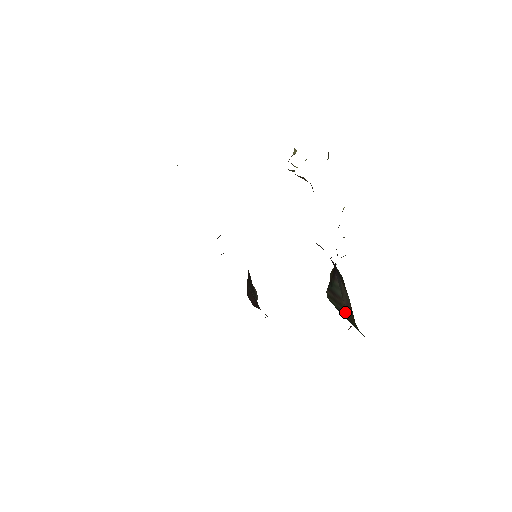
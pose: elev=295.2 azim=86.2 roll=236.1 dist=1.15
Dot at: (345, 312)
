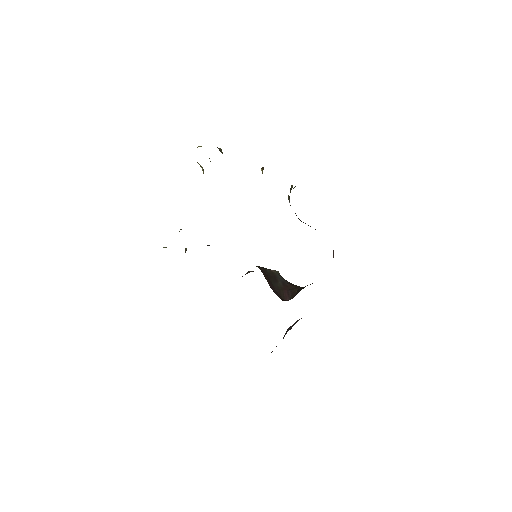
Dot at: occluded
